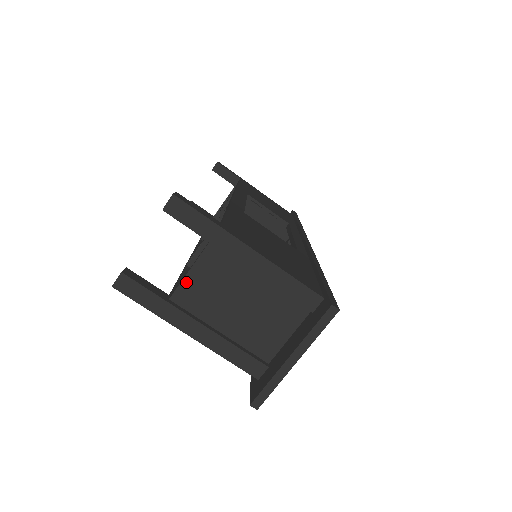
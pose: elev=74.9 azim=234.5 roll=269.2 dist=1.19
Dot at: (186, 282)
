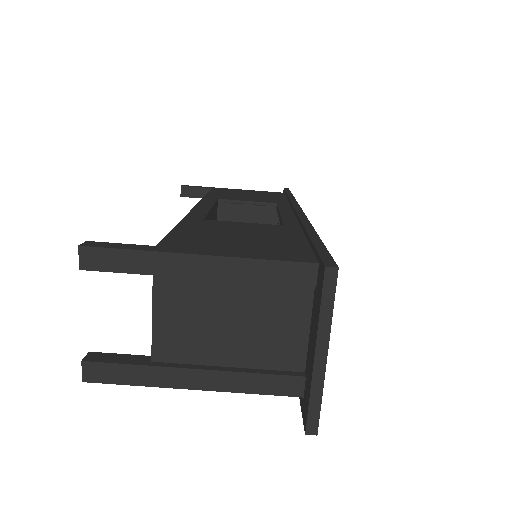
Dot at: (157, 333)
